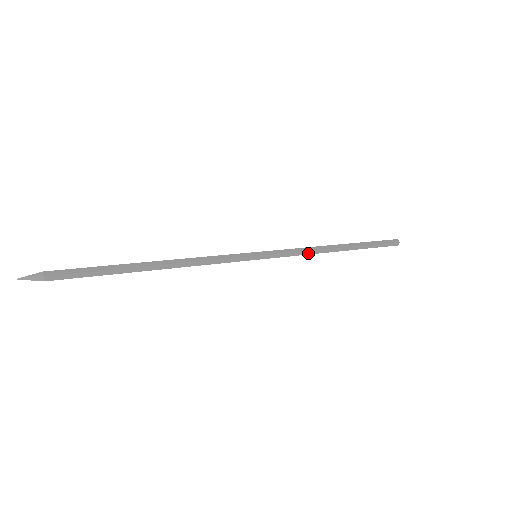
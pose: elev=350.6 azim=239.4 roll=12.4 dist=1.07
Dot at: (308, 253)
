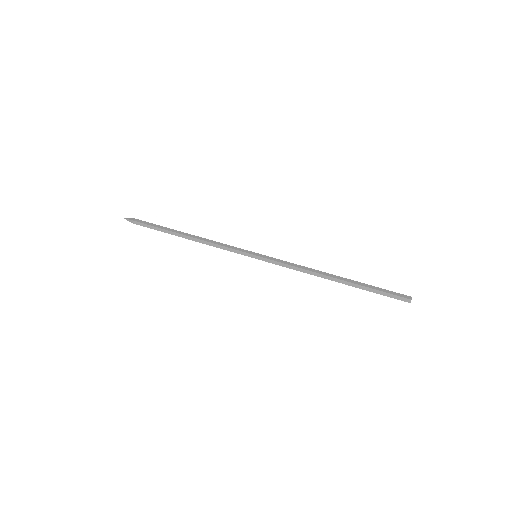
Dot at: (301, 271)
